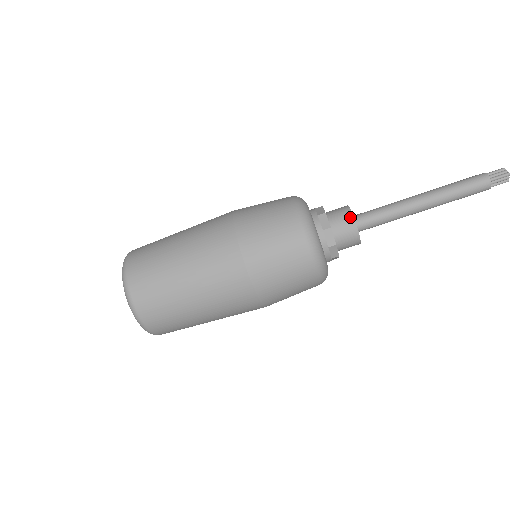
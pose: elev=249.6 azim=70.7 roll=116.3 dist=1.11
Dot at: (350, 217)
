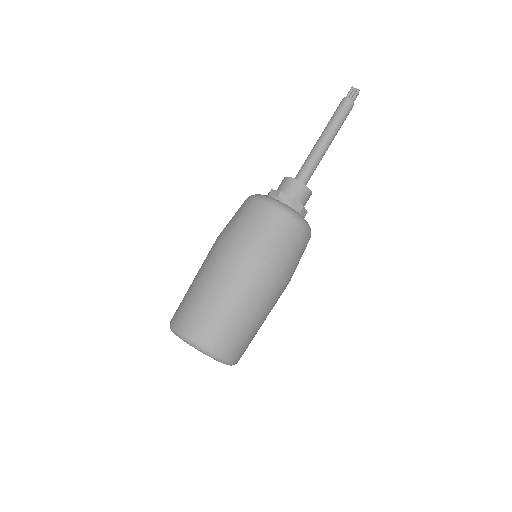
Dot at: (283, 179)
